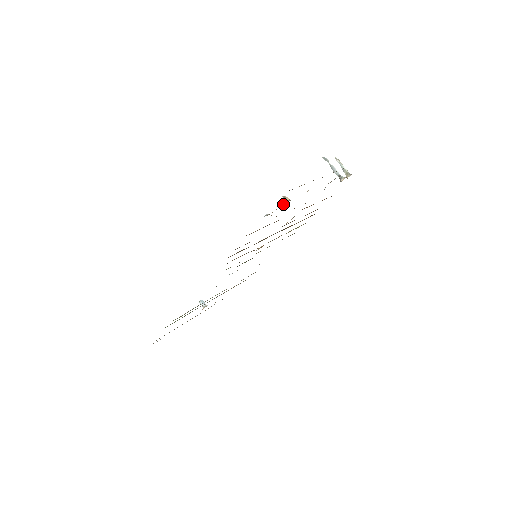
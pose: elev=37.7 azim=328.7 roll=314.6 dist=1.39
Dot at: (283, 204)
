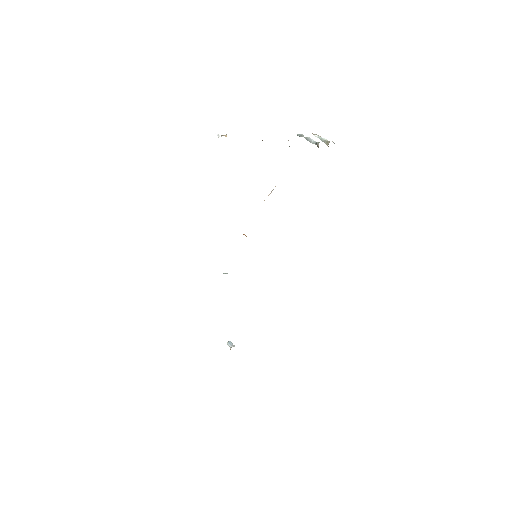
Dot at: occluded
